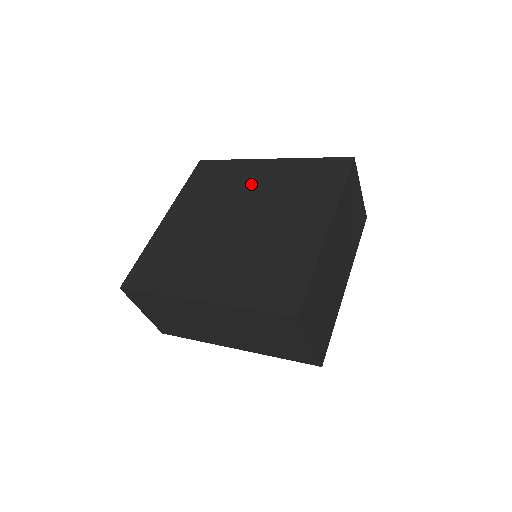
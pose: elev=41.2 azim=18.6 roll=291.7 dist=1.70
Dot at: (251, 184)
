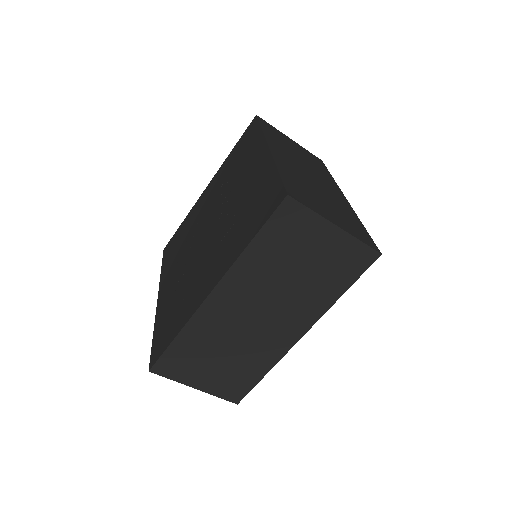
Dot at: (203, 209)
